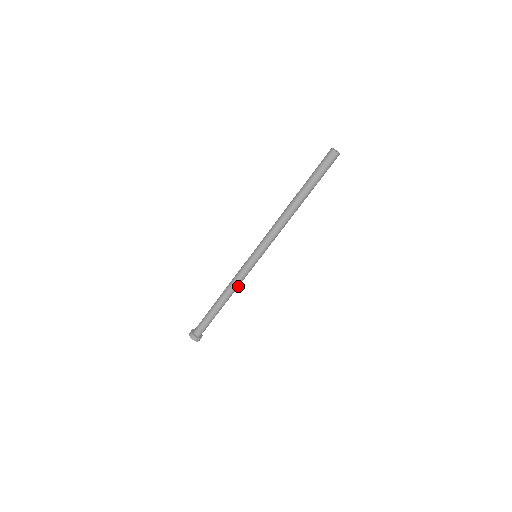
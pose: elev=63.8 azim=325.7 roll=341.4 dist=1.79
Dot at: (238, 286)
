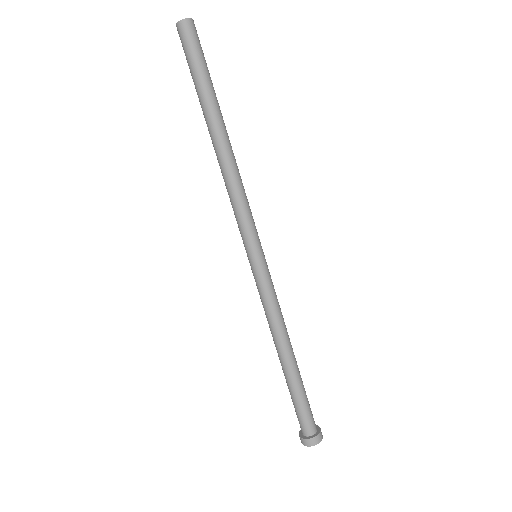
Dot at: (281, 317)
